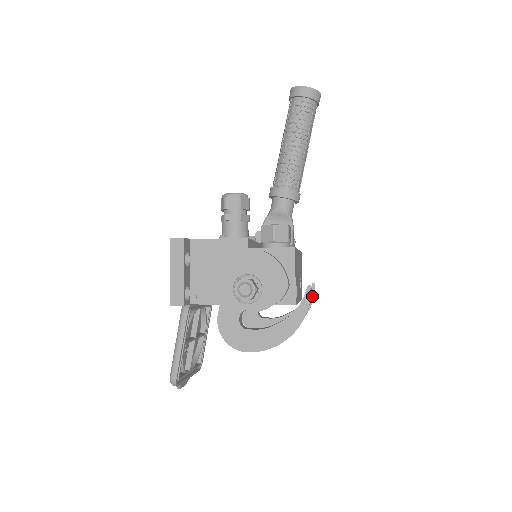
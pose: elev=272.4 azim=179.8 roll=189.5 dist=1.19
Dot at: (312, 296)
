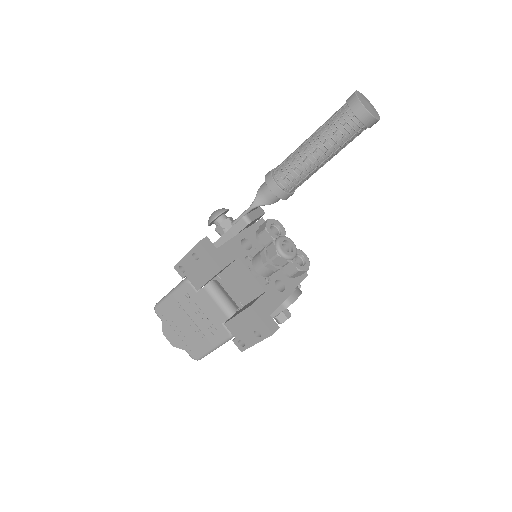
Dot at: occluded
